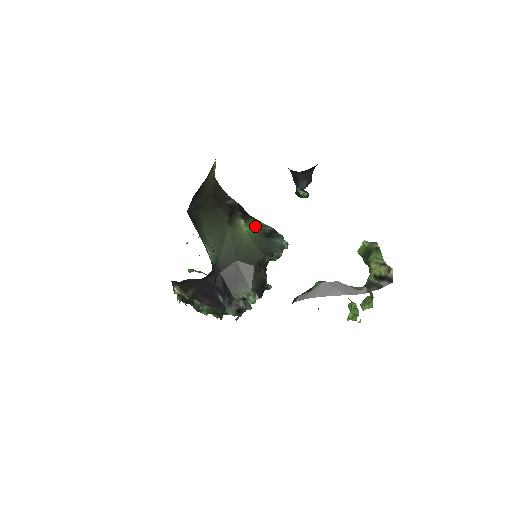
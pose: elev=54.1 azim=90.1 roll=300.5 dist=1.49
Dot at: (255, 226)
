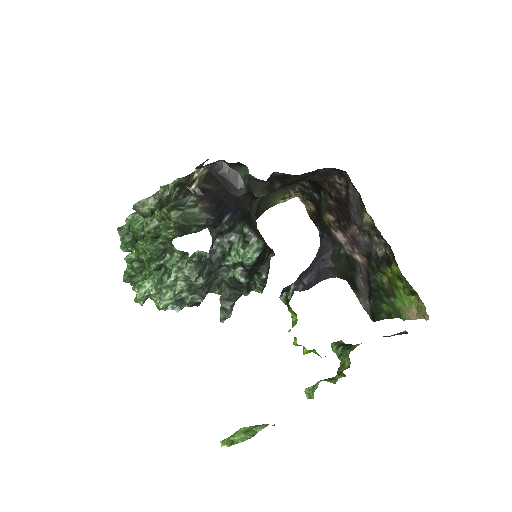
Dot at: occluded
